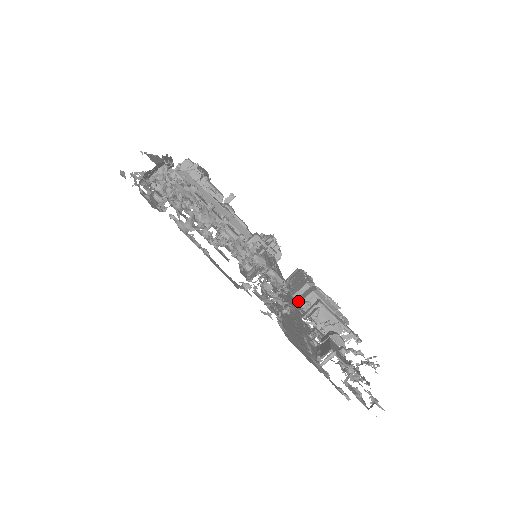
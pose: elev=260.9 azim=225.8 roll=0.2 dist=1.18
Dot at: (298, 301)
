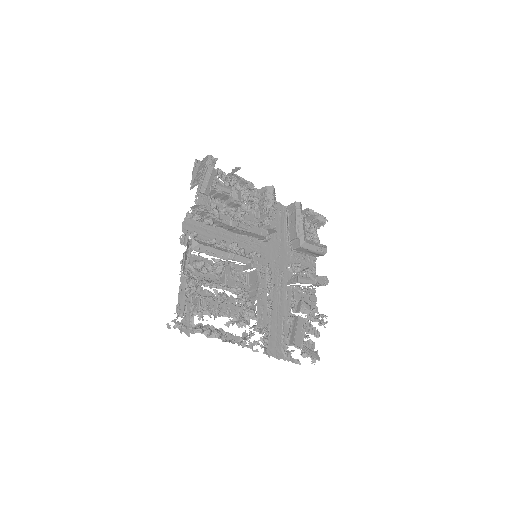
Dot at: (291, 247)
